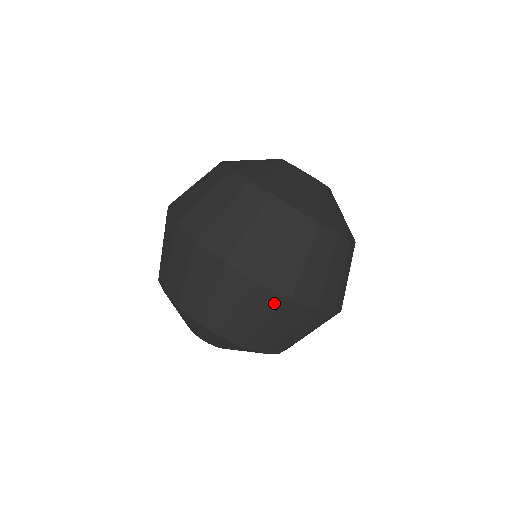
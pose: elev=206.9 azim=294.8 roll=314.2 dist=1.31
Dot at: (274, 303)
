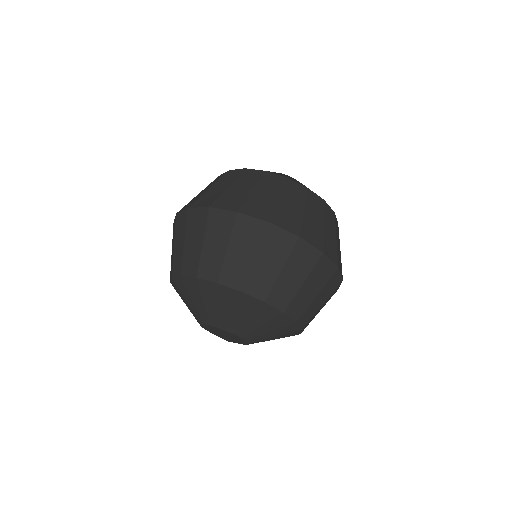
Dot at: (311, 258)
